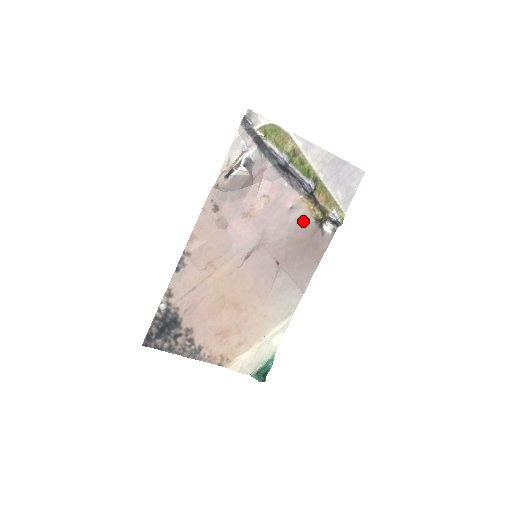
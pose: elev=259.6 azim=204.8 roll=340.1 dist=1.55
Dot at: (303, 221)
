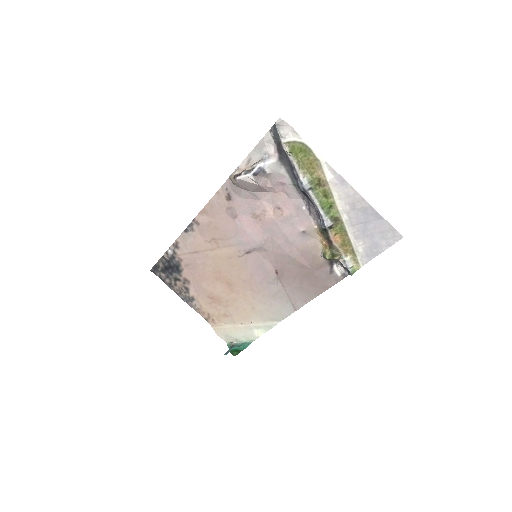
Dot at: (311, 250)
